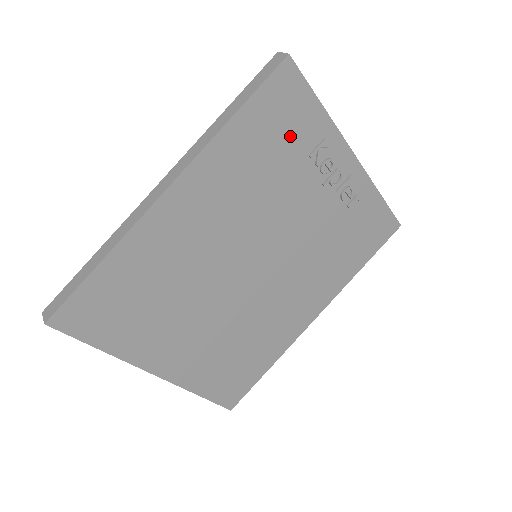
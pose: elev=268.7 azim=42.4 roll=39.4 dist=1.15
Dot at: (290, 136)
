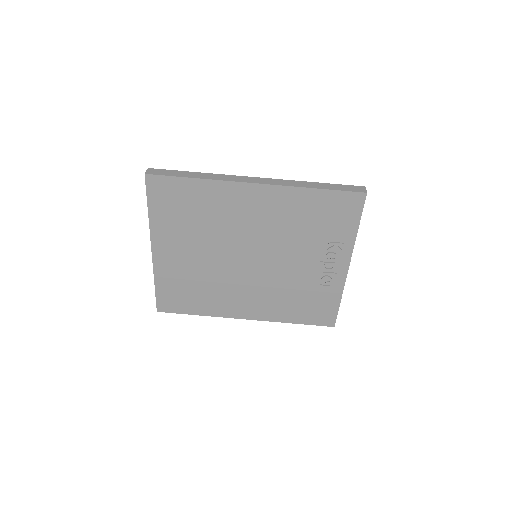
Dot at: (330, 224)
